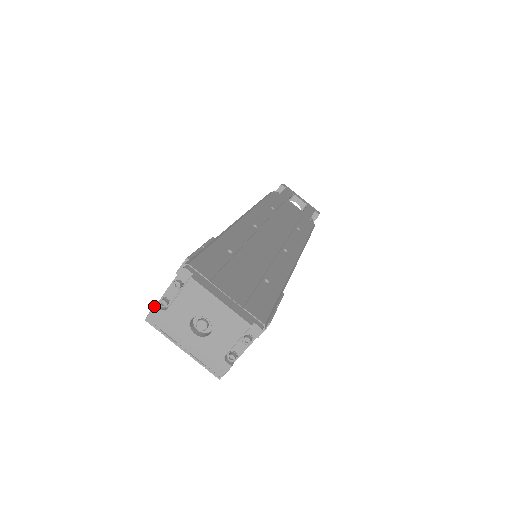
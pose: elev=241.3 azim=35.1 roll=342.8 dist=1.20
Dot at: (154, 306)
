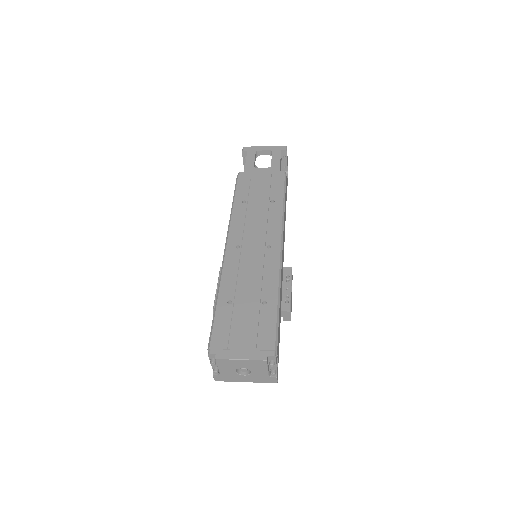
Dot at: (213, 375)
